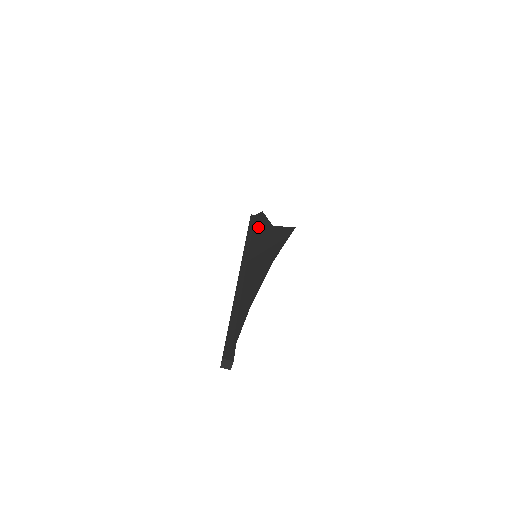
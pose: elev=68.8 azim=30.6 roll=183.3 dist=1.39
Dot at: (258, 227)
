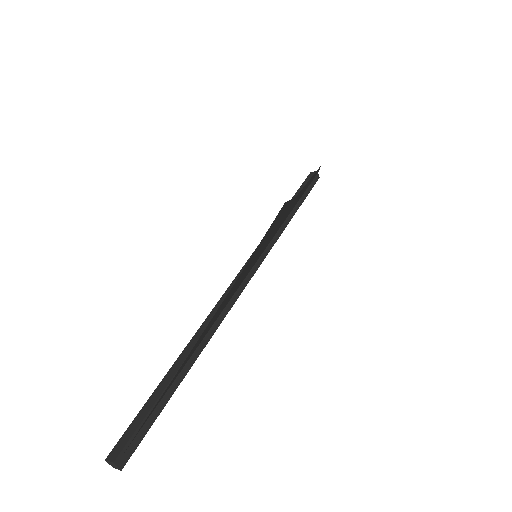
Dot at: occluded
